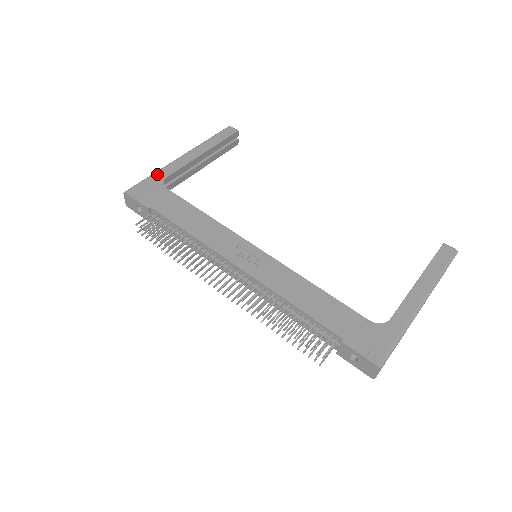
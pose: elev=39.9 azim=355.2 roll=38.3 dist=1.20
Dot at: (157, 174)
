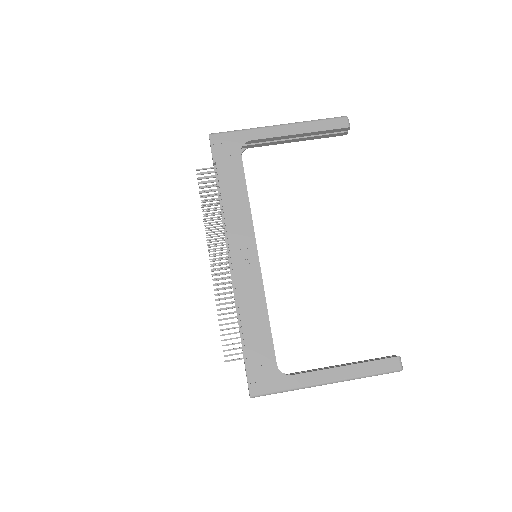
Dot at: (245, 132)
